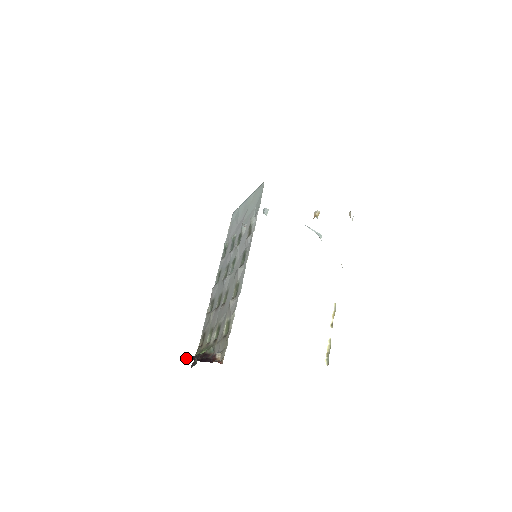
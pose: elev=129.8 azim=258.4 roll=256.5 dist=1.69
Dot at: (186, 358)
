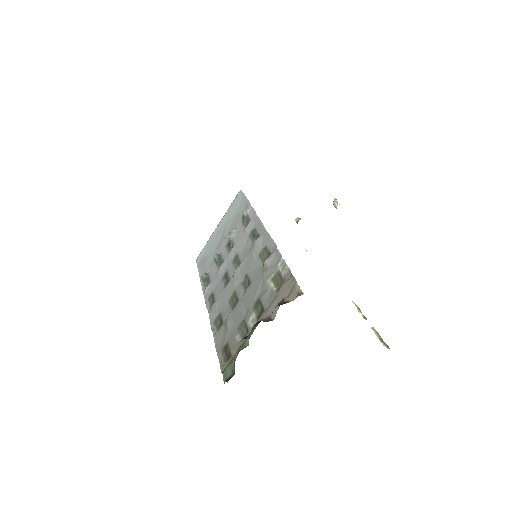
Dot at: occluded
